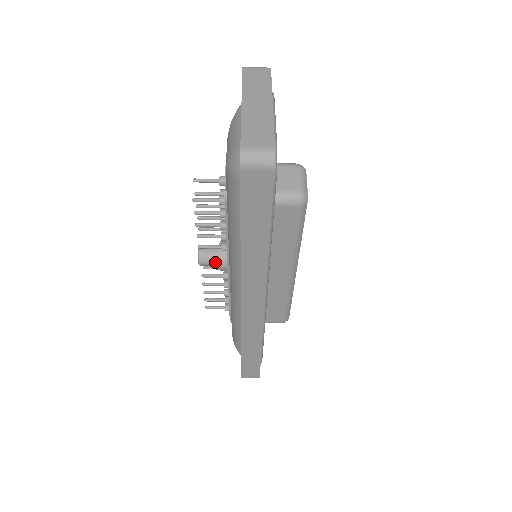
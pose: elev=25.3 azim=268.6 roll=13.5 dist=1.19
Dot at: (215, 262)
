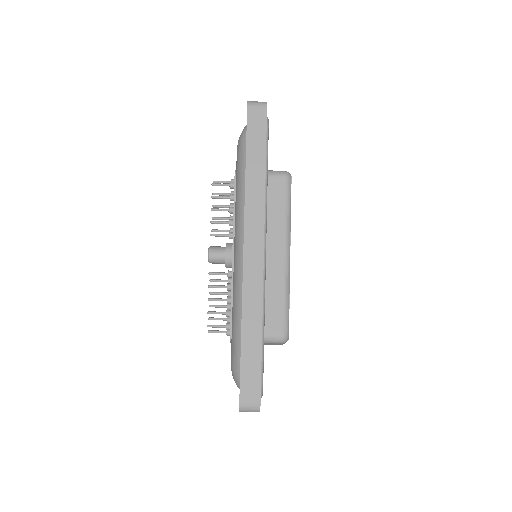
Dot at: (222, 252)
